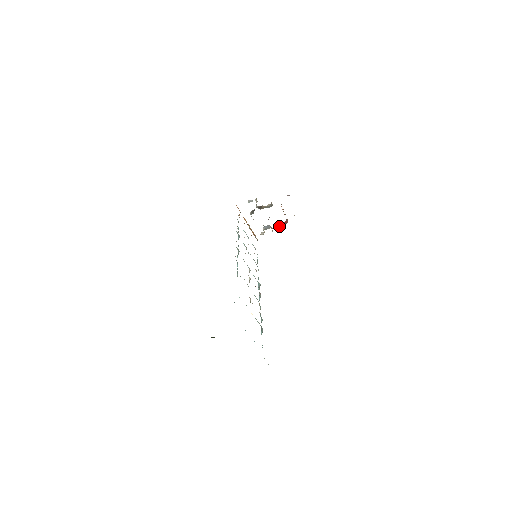
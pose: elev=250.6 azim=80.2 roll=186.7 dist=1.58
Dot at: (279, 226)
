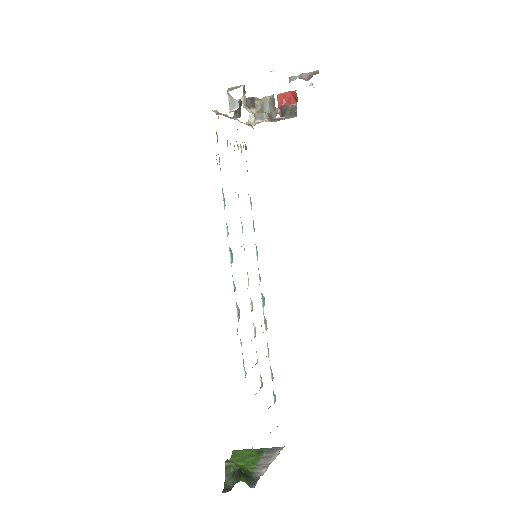
Dot at: (282, 110)
